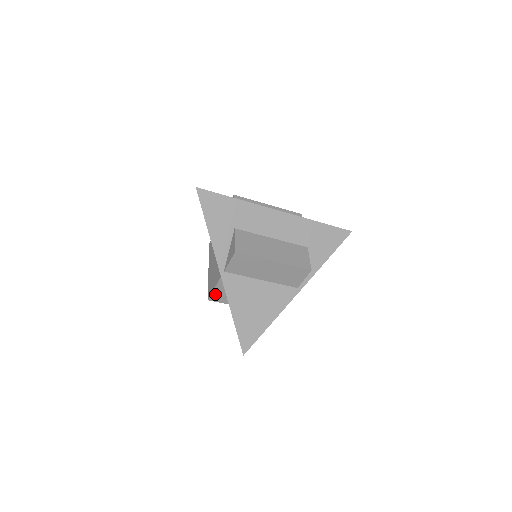
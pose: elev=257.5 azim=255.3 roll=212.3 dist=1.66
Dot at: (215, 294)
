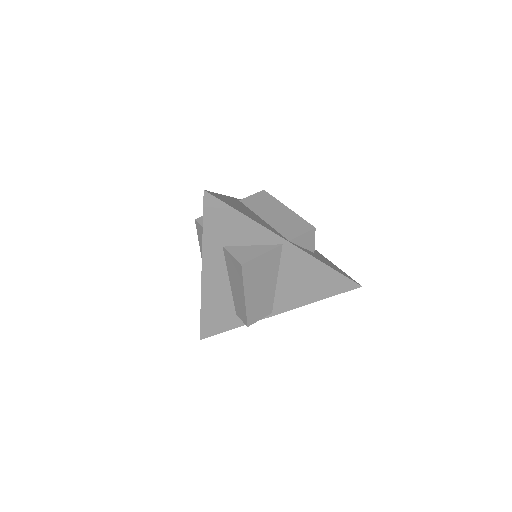
Dot at: occluded
